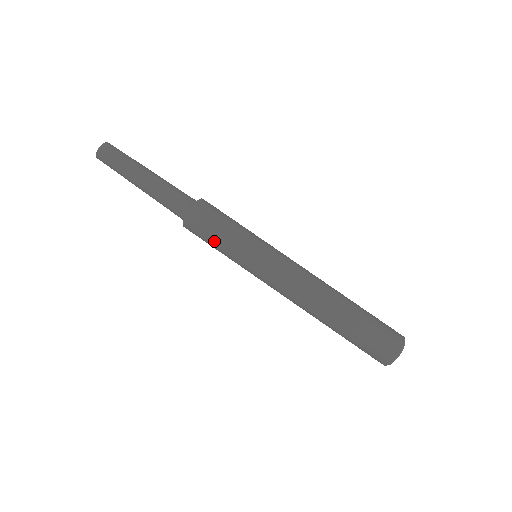
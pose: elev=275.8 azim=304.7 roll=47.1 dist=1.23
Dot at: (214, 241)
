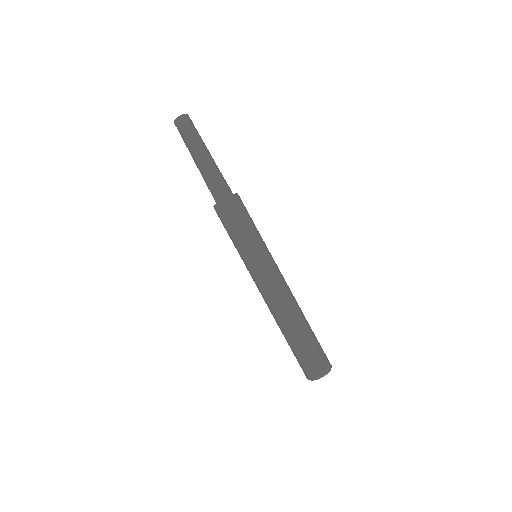
Dot at: (230, 231)
